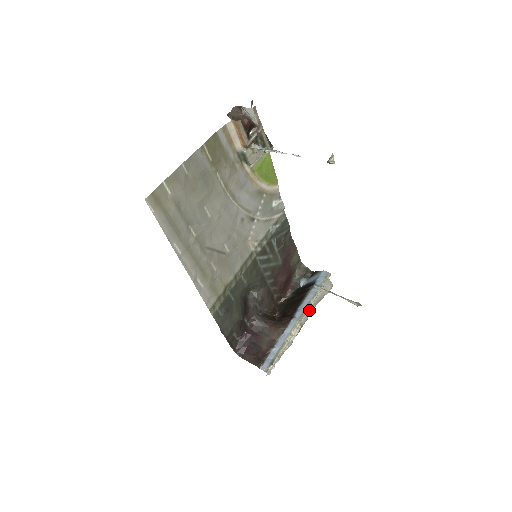
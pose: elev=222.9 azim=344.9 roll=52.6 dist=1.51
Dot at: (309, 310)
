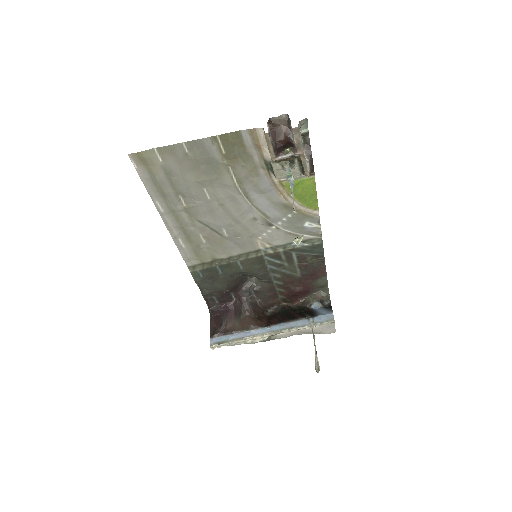
Dot at: (292, 332)
